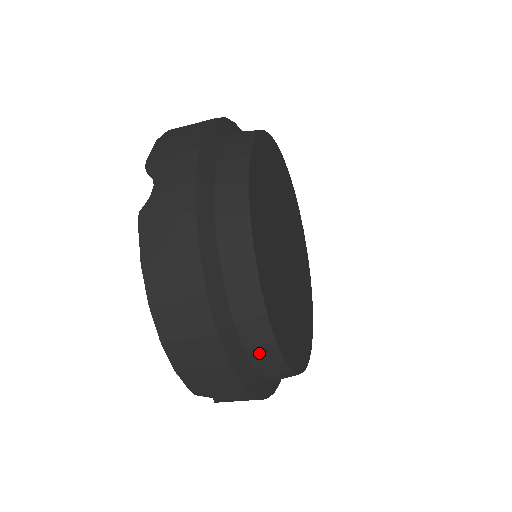
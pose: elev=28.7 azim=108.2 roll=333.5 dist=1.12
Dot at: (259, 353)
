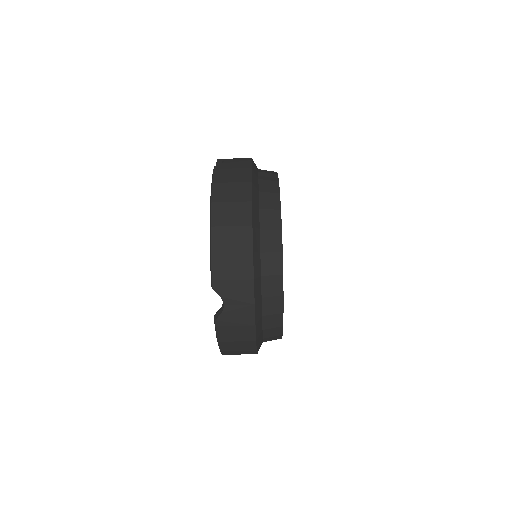
Dot at: (269, 260)
